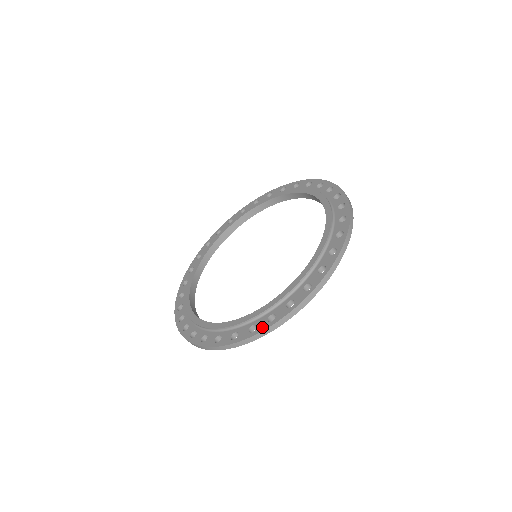
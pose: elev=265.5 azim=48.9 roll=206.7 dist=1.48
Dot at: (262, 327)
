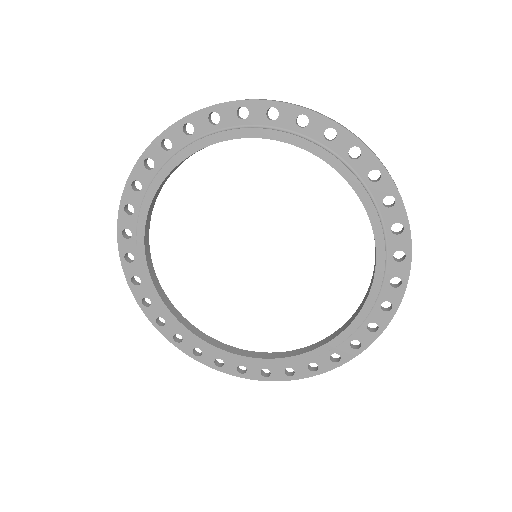
Dot at: (253, 376)
